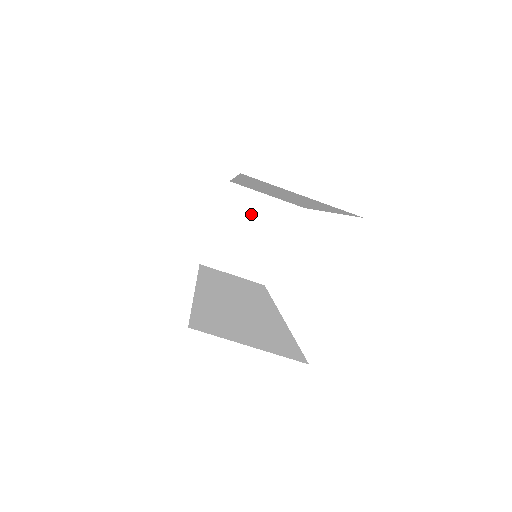
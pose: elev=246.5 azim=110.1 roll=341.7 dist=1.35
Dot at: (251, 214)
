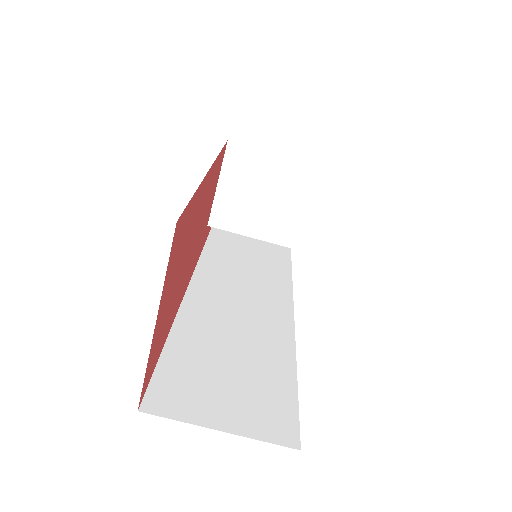
Dot at: (260, 180)
